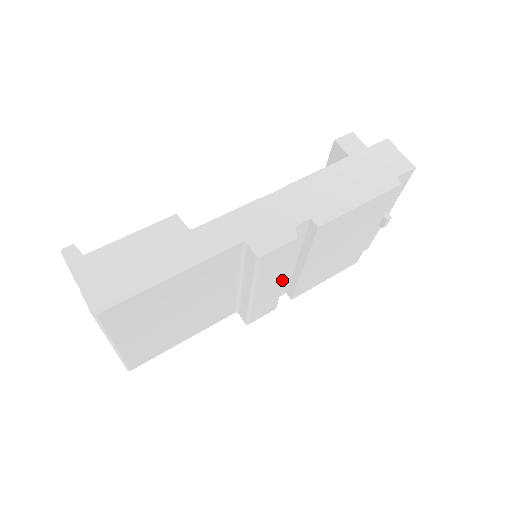
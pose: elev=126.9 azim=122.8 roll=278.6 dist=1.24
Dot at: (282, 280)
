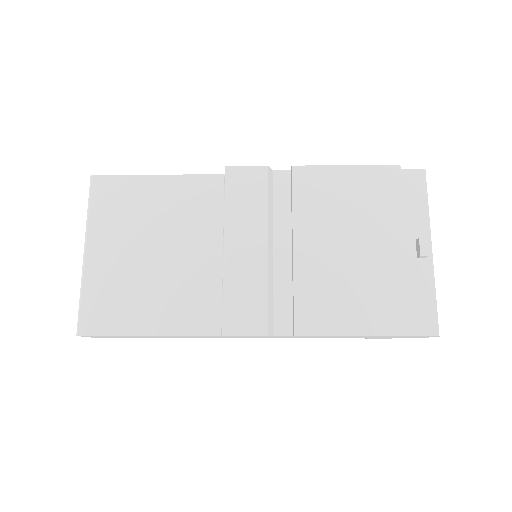
Dot at: (264, 248)
